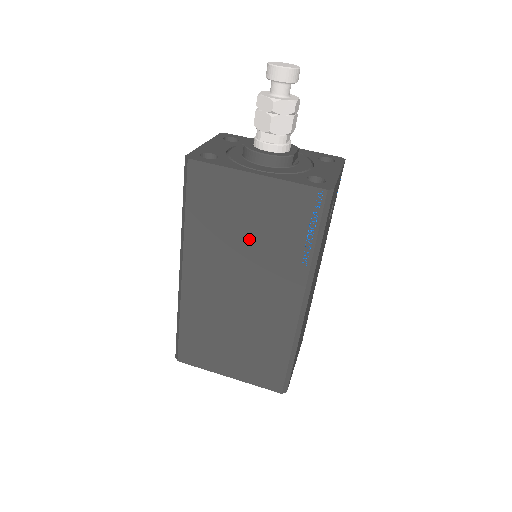
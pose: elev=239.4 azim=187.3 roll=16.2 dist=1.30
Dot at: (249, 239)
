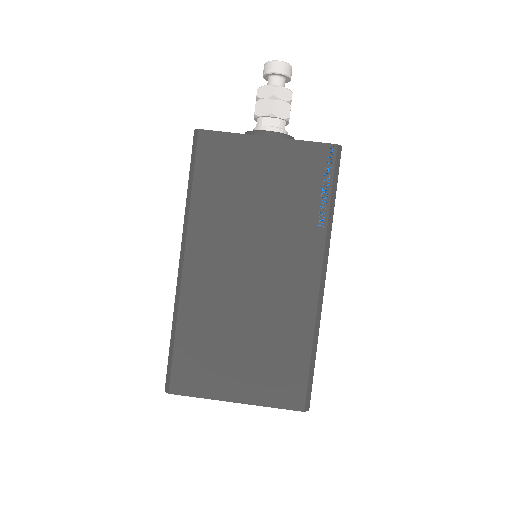
Dot at: (261, 207)
